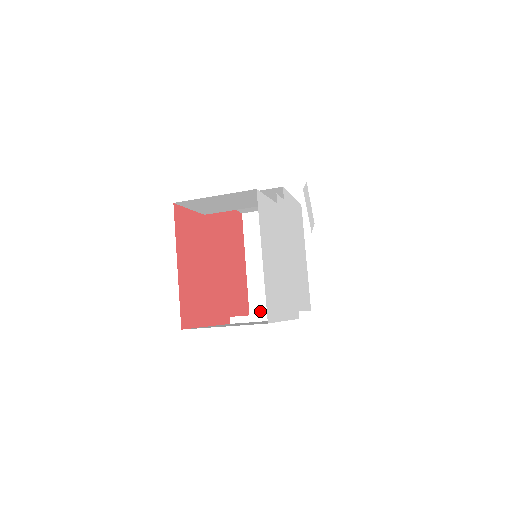
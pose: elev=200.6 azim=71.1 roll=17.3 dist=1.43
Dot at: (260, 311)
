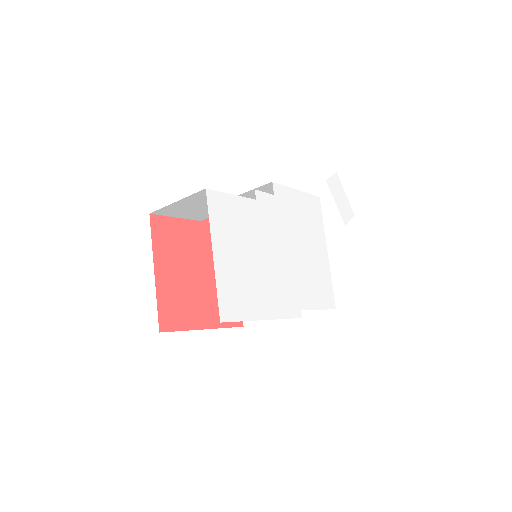
Dot at: occluded
